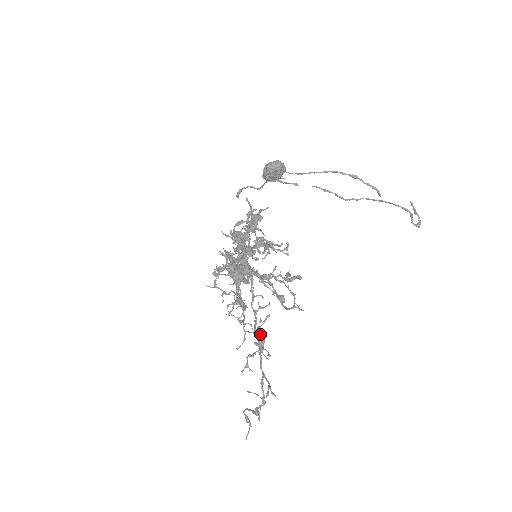
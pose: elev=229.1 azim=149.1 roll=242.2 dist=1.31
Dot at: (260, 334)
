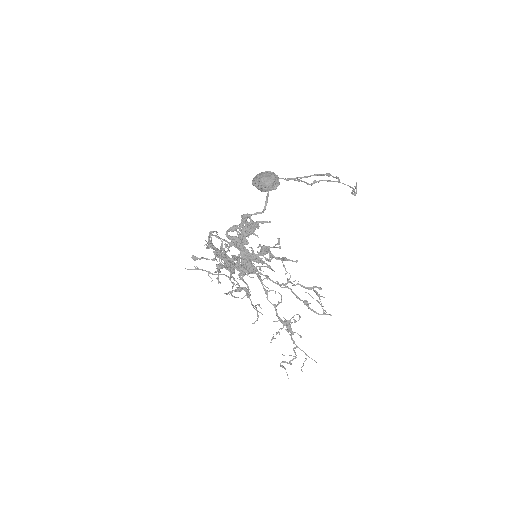
Dot at: (289, 324)
